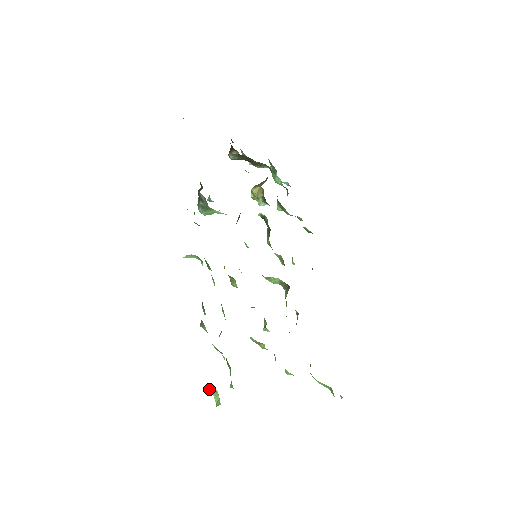
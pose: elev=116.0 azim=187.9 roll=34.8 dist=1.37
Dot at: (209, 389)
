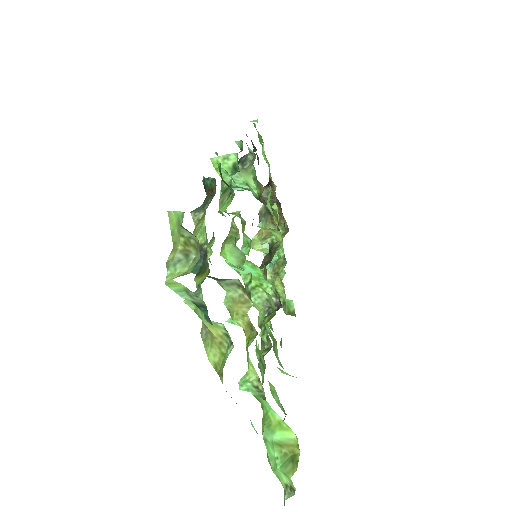
Dot at: (176, 252)
